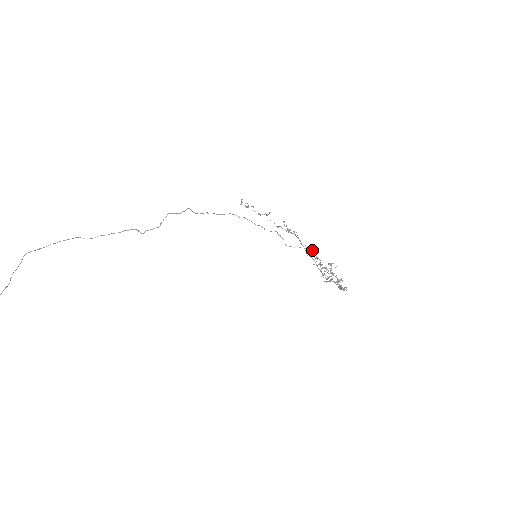
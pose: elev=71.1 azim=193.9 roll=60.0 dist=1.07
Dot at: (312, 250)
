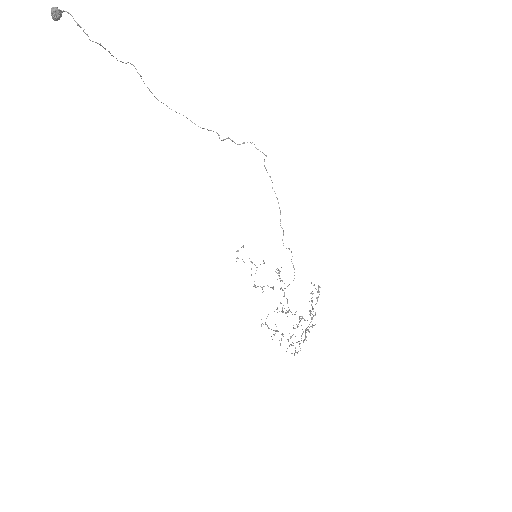
Dot at: occluded
